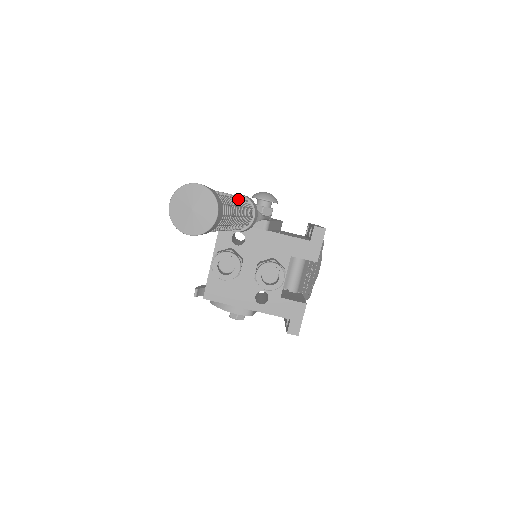
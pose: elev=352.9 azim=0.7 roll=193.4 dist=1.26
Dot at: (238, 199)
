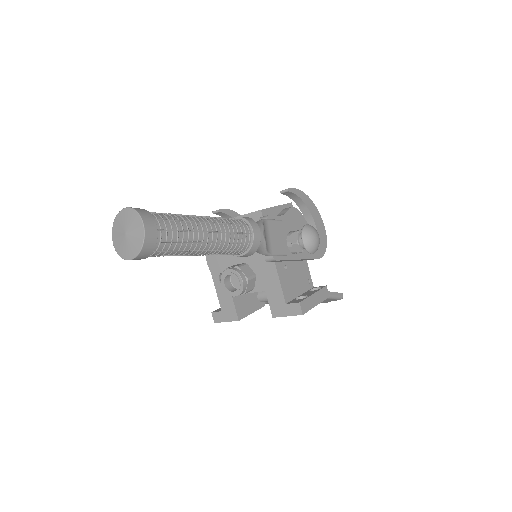
Dot at: (221, 243)
